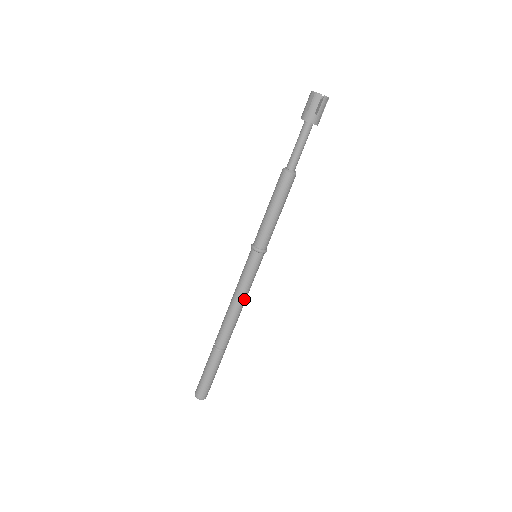
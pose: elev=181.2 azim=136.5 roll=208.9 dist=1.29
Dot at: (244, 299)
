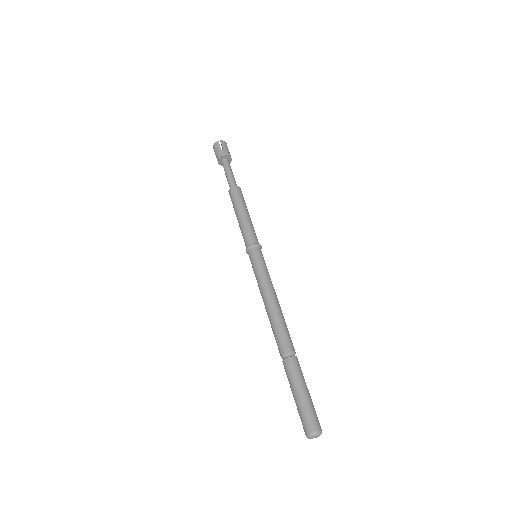
Dot at: (272, 292)
